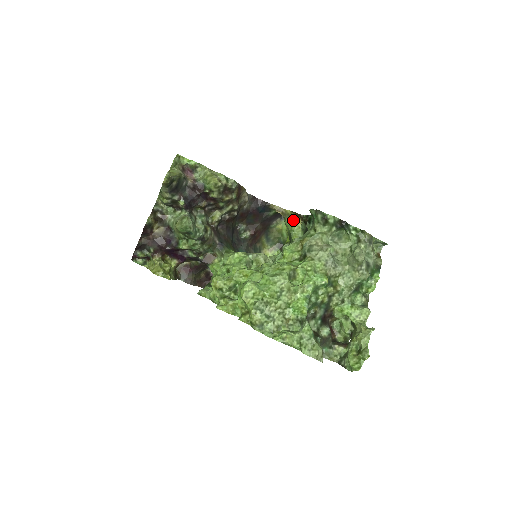
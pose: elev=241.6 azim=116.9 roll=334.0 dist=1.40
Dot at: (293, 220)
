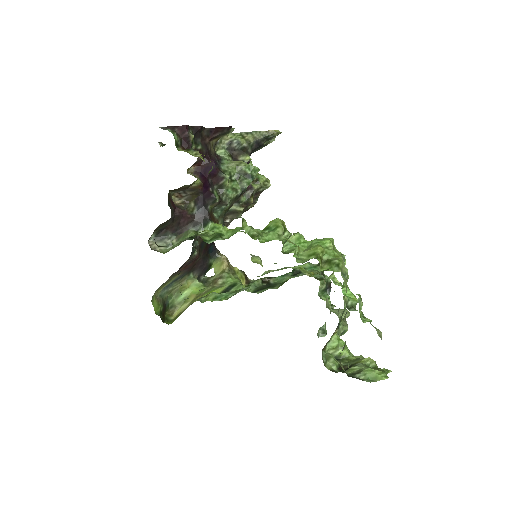
Dot at: (238, 277)
